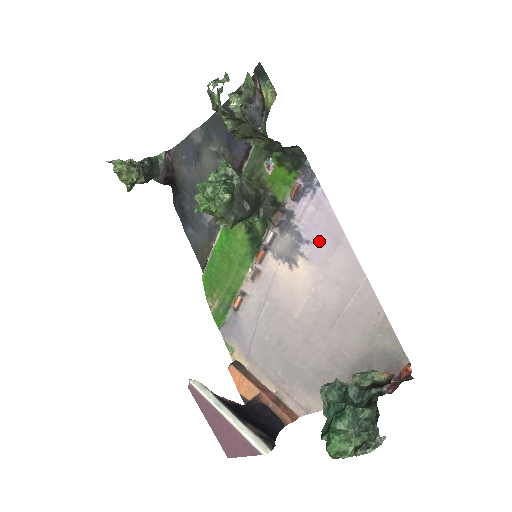
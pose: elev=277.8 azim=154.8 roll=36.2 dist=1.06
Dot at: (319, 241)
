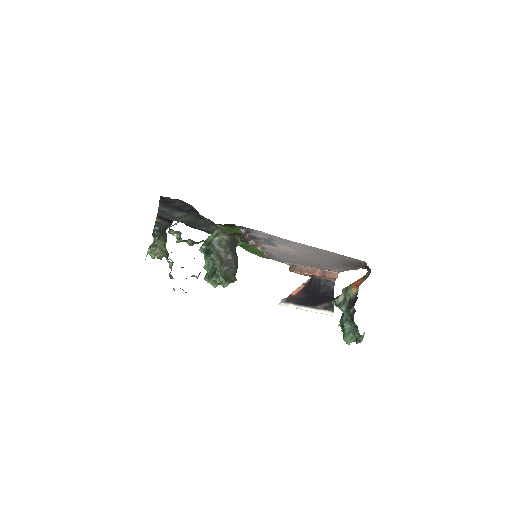
Dot at: (278, 241)
